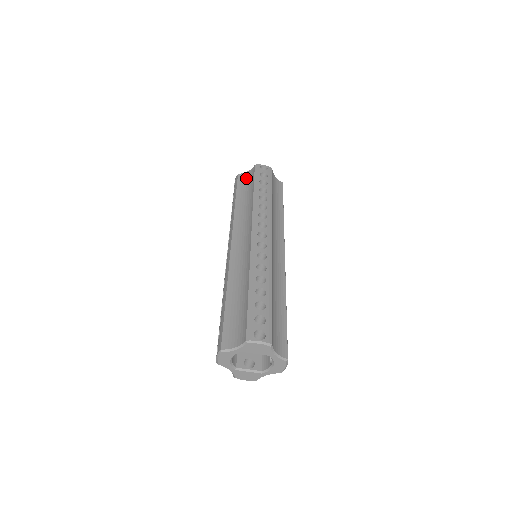
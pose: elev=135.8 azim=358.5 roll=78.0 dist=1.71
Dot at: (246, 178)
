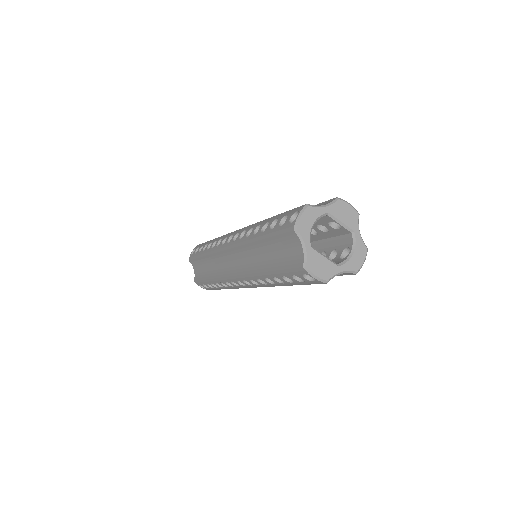
Dot at: occluded
